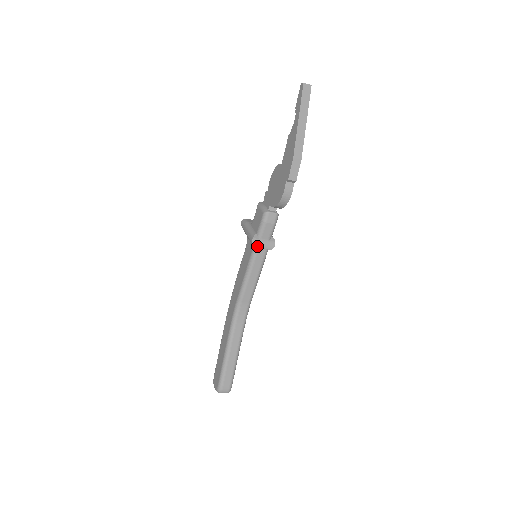
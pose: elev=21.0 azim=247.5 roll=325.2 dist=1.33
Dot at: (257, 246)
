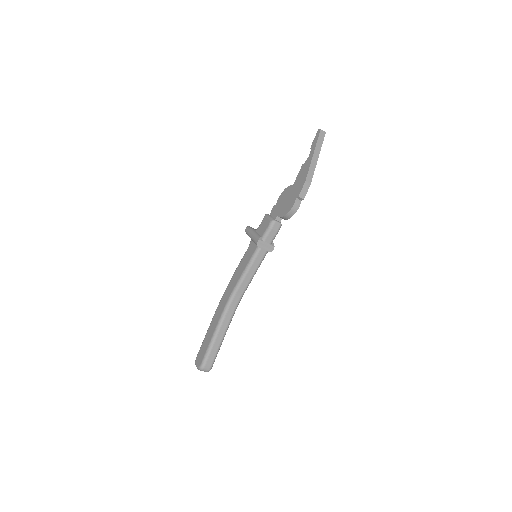
Dot at: (260, 247)
